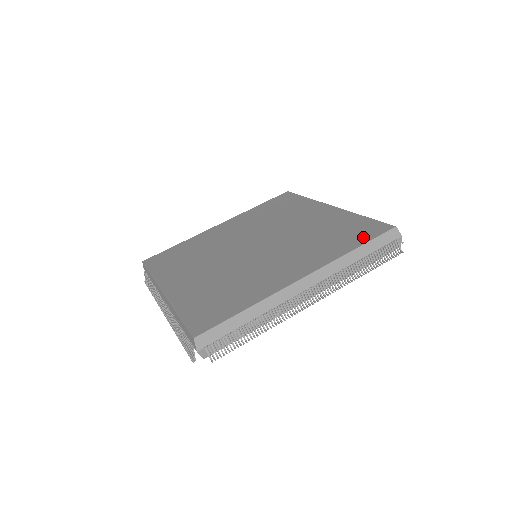
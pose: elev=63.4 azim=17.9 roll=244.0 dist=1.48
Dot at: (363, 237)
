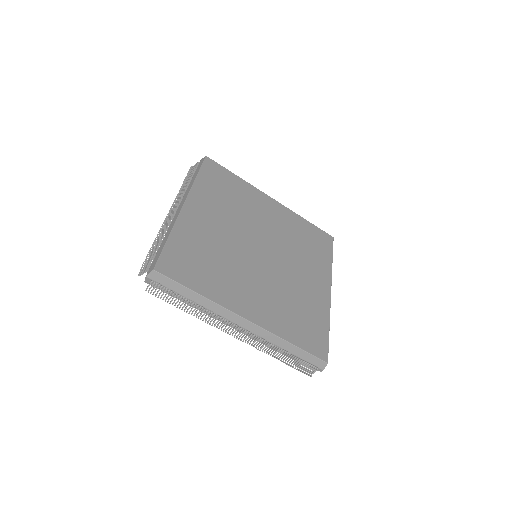
Dot at: (327, 247)
